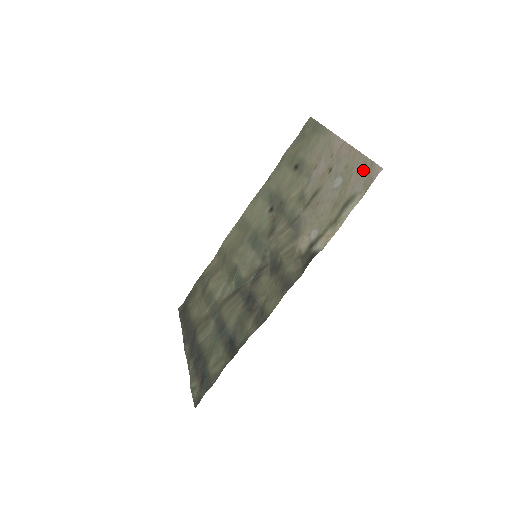
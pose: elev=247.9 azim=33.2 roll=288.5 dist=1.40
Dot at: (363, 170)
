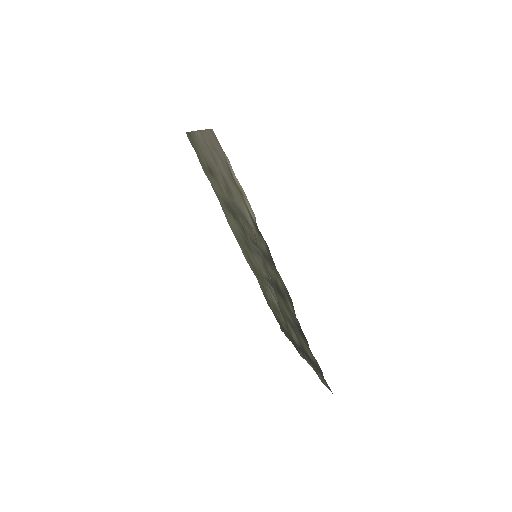
Dot at: (213, 141)
